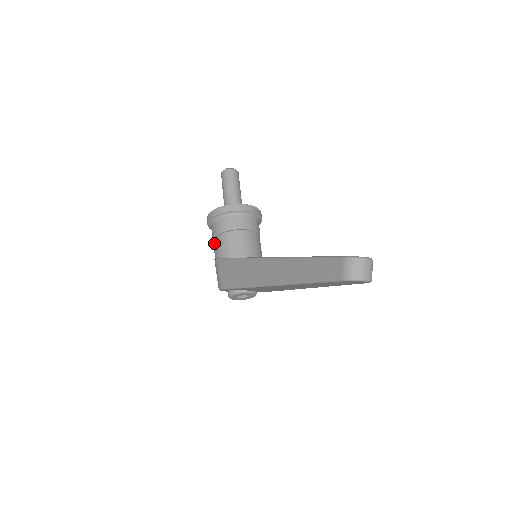
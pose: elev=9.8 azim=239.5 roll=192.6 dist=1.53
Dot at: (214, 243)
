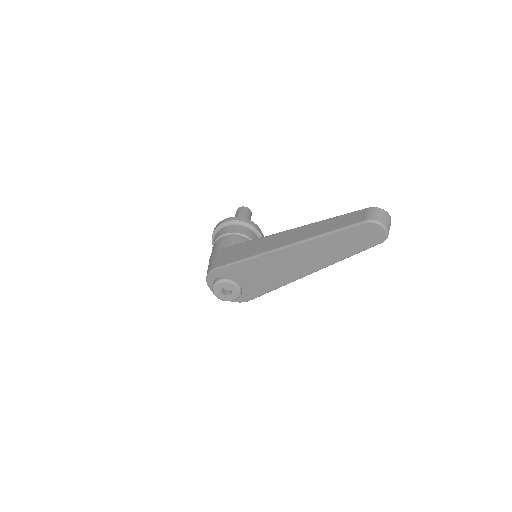
Dot at: (216, 243)
